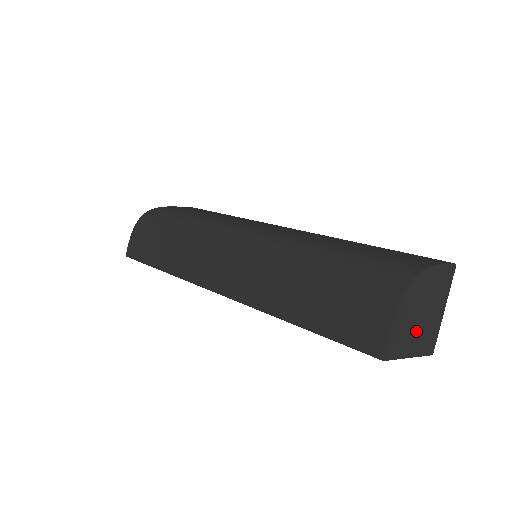
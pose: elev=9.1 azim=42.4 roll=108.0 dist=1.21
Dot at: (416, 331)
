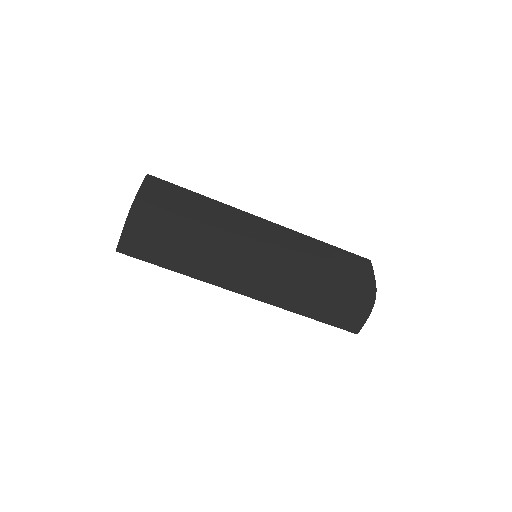
Dot at: occluded
